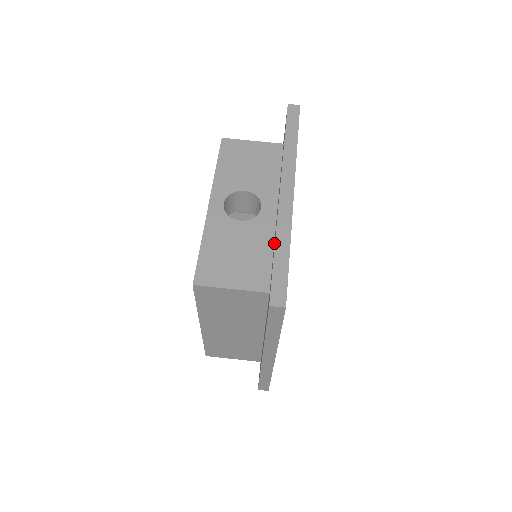
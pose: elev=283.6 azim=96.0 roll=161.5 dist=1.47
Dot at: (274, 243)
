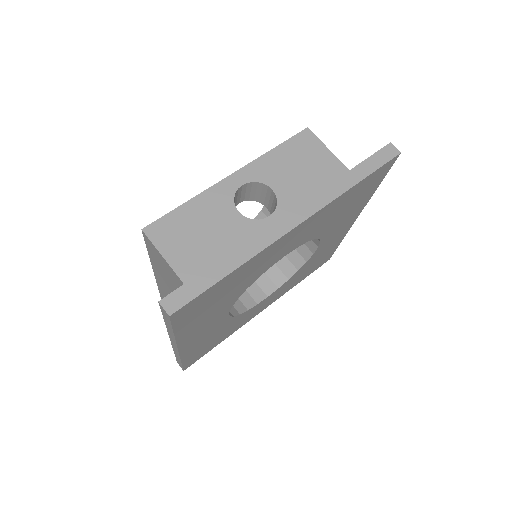
Dot at: occluded
